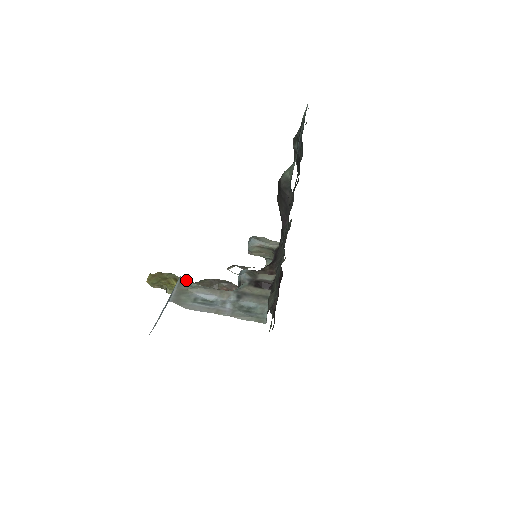
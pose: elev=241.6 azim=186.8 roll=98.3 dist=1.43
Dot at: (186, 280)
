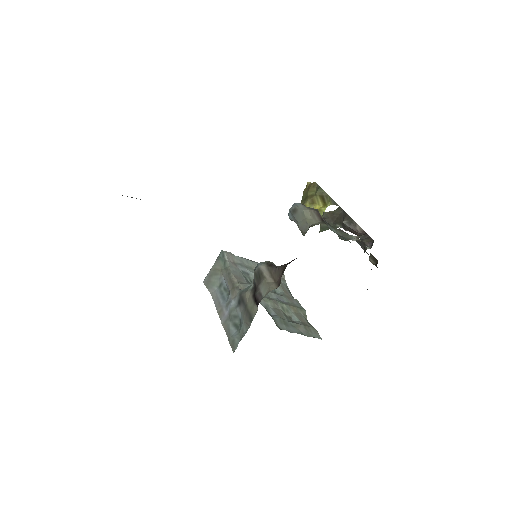
Dot at: (224, 257)
